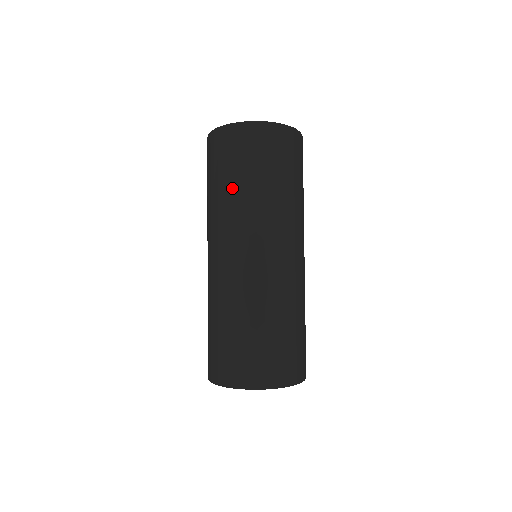
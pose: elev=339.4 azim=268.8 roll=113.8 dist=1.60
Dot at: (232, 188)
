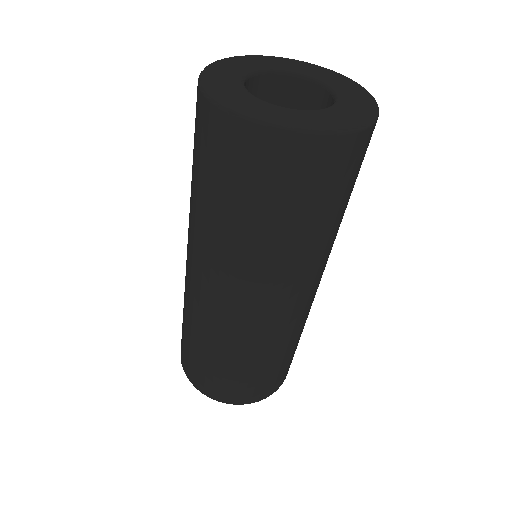
Dot at: (213, 213)
